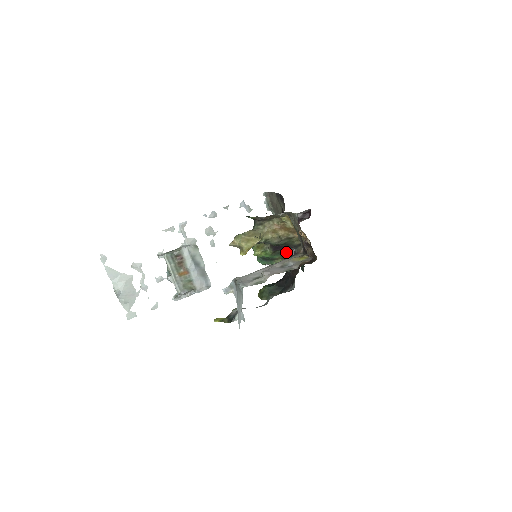
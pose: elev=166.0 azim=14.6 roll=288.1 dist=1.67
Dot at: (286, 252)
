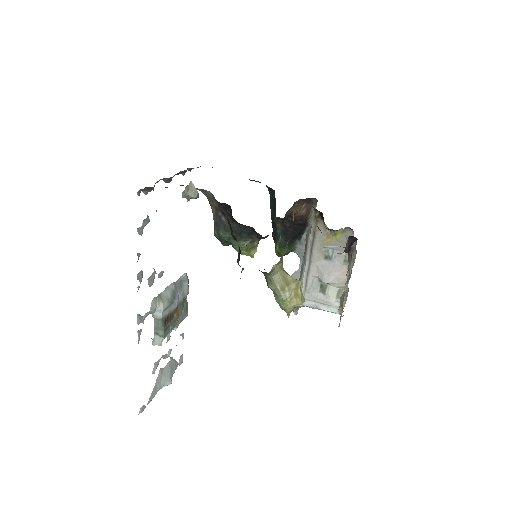
Dot at: occluded
